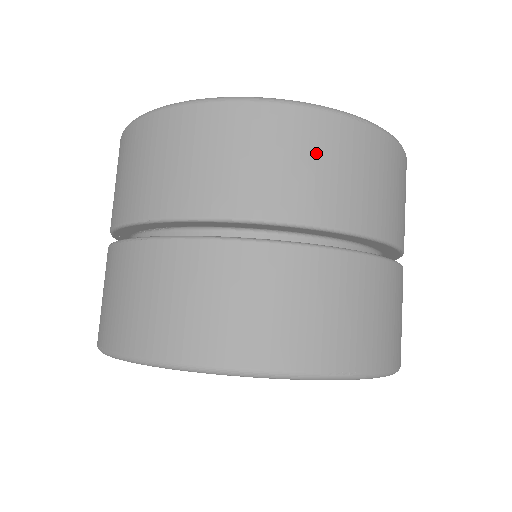
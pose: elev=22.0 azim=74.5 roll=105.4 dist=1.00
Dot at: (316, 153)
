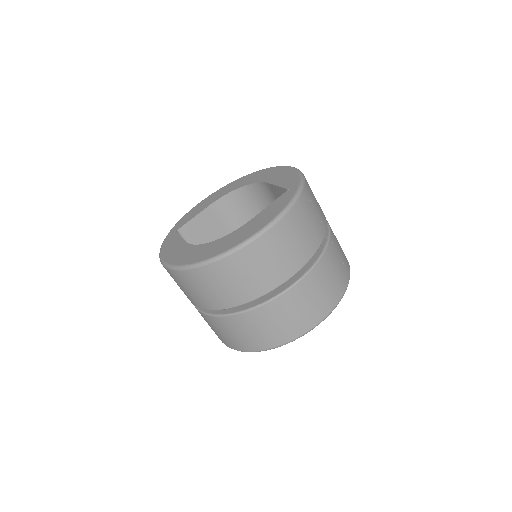
Dot at: (215, 282)
